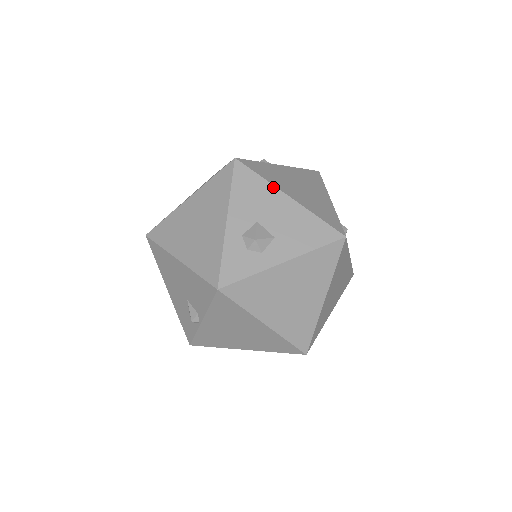
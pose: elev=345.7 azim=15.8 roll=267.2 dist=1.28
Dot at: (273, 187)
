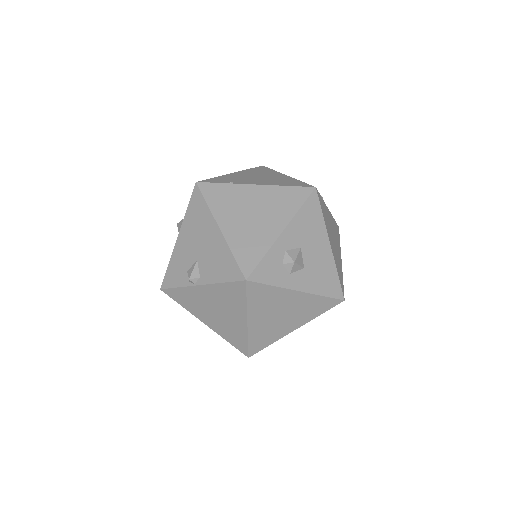
Dot at: (325, 229)
